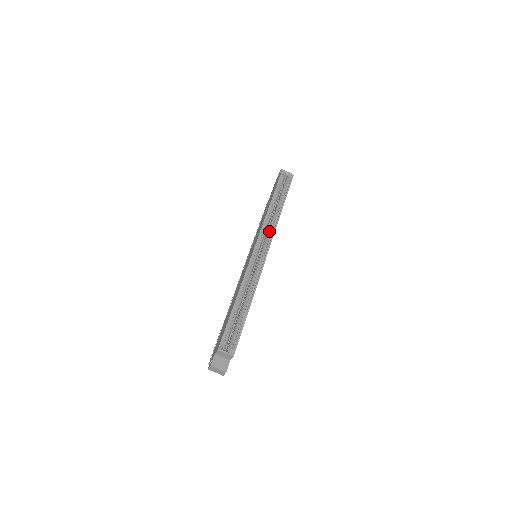
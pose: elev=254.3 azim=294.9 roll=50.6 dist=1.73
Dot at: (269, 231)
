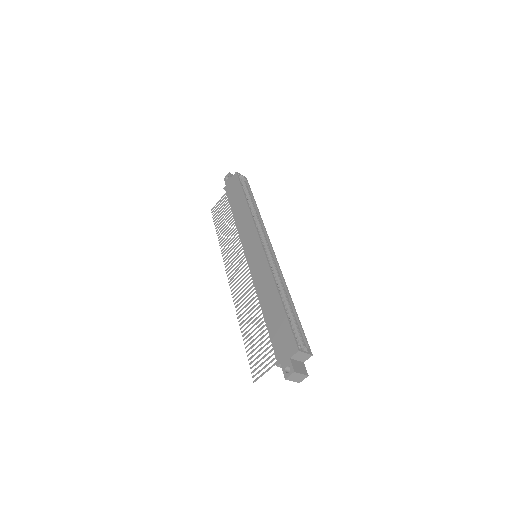
Dot at: (260, 229)
